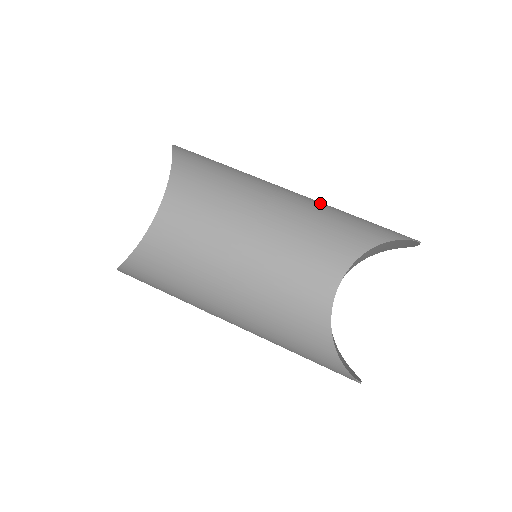
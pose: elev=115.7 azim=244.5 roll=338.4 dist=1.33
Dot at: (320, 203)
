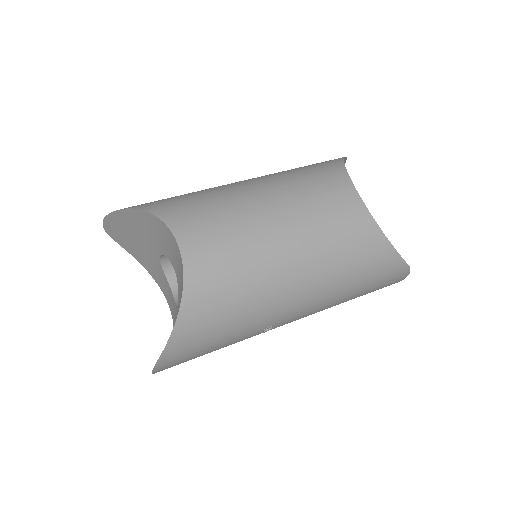
Dot at: occluded
